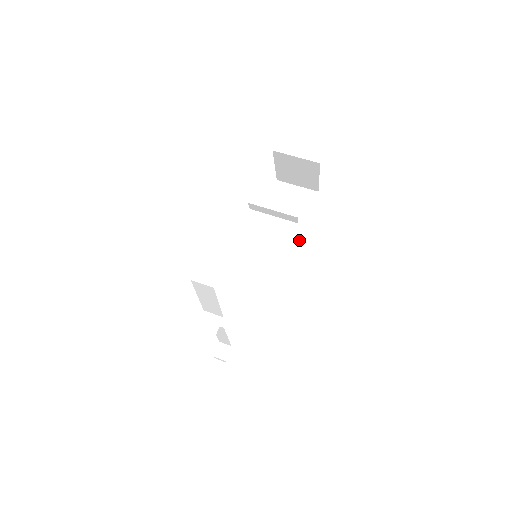
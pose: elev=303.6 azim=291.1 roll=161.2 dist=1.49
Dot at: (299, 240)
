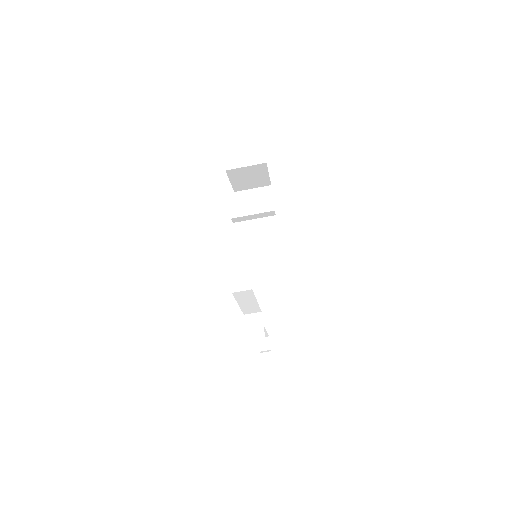
Dot at: (277, 229)
